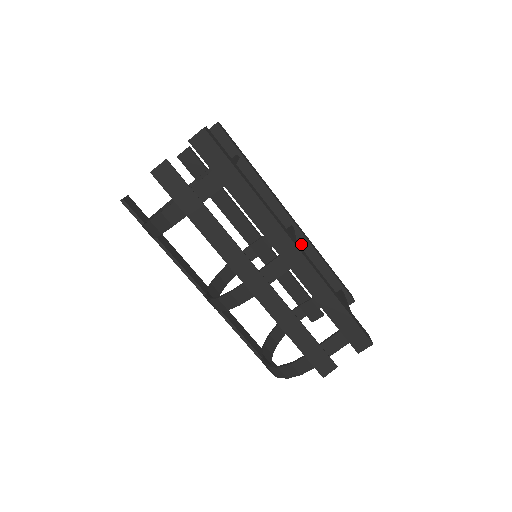
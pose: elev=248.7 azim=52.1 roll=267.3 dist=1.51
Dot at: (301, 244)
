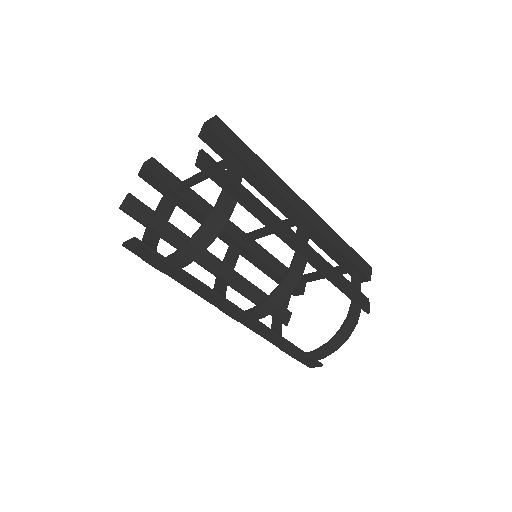
Dot at: (256, 249)
